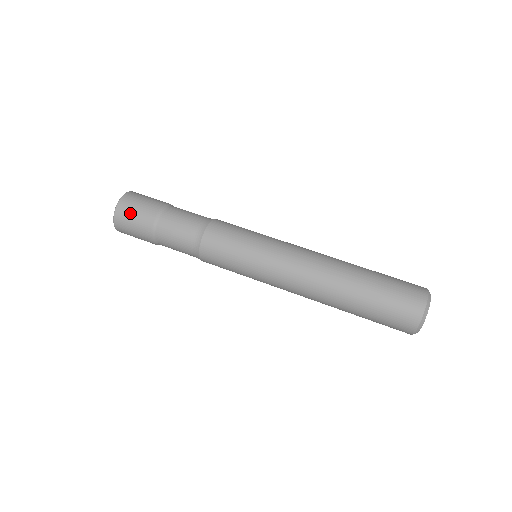
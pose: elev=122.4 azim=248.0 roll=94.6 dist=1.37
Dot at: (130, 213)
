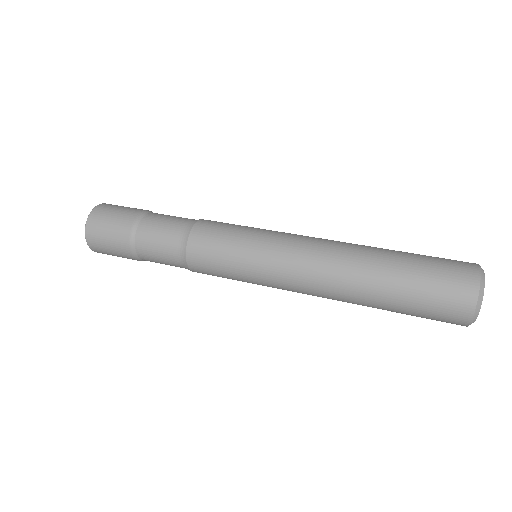
Dot at: (103, 225)
